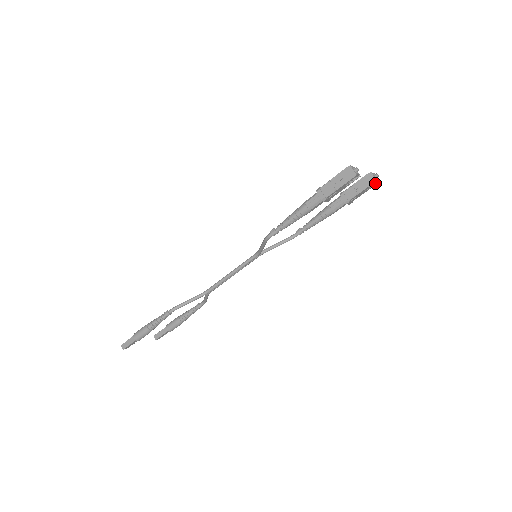
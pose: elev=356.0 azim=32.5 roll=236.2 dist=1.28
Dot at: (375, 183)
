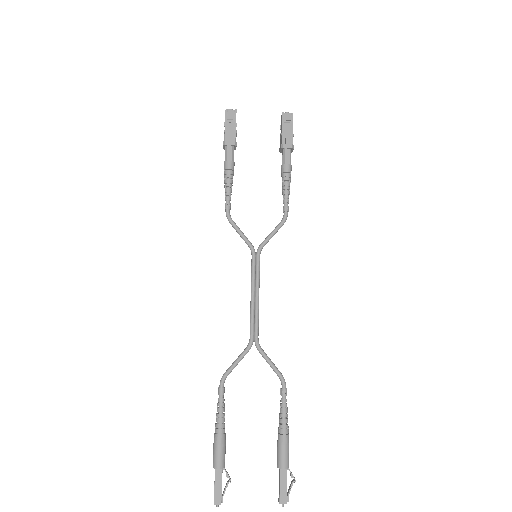
Dot at: (291, 117)
